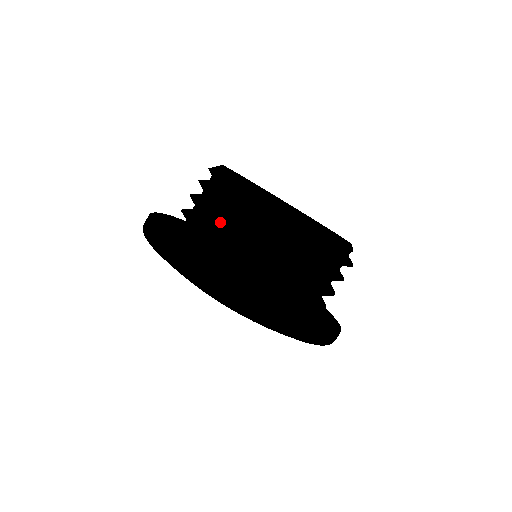
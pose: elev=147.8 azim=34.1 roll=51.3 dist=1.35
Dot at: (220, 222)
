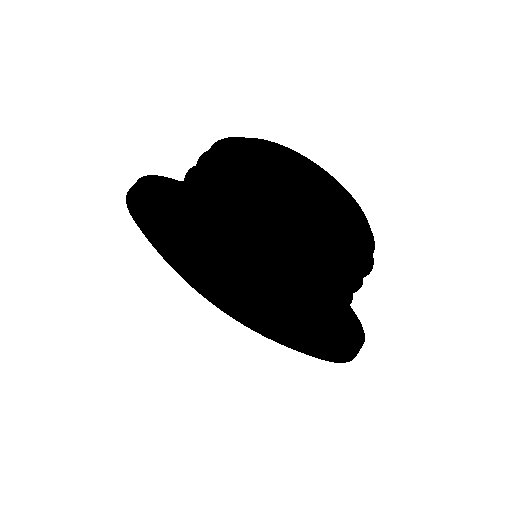
Dot at: (293, 210)
